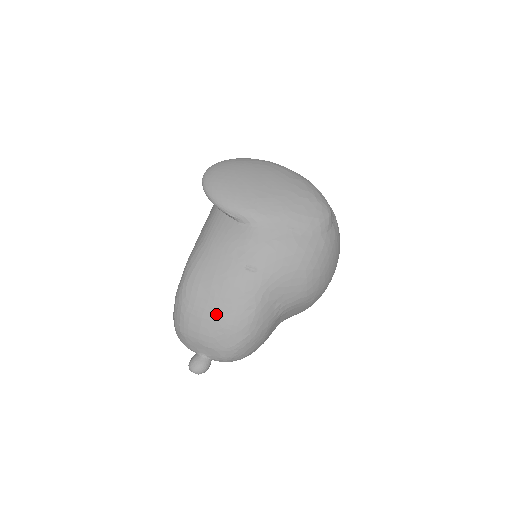
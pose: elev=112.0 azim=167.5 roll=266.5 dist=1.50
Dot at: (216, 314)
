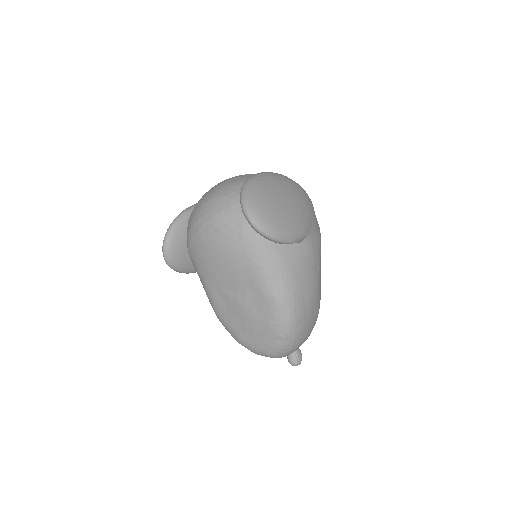
Dot at: (314, 315)
